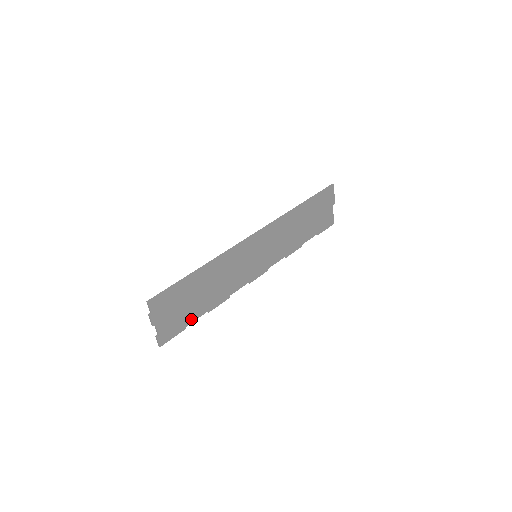
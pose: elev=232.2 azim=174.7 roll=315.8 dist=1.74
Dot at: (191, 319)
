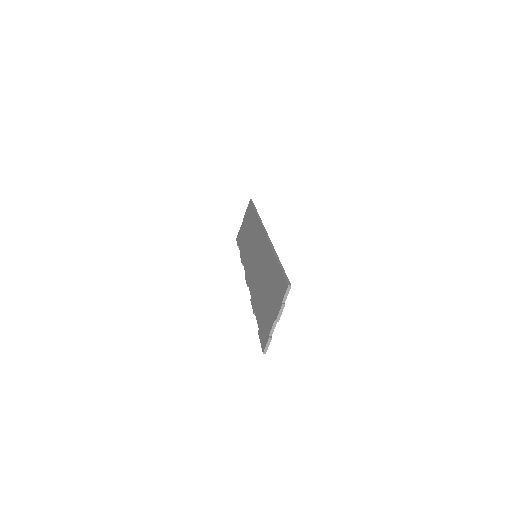
Dot at: occluded
